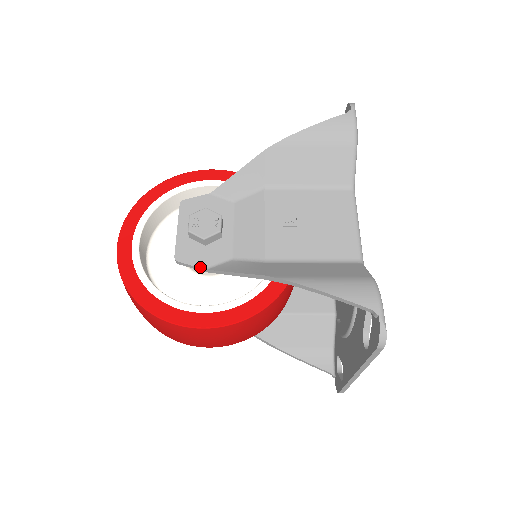
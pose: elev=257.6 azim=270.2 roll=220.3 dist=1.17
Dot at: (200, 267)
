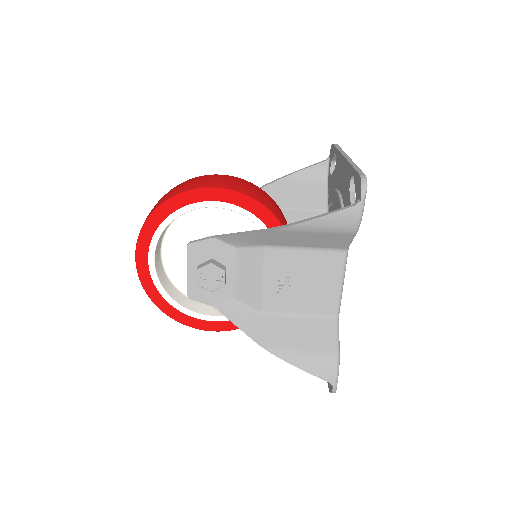
Dot at: (209, 305)
